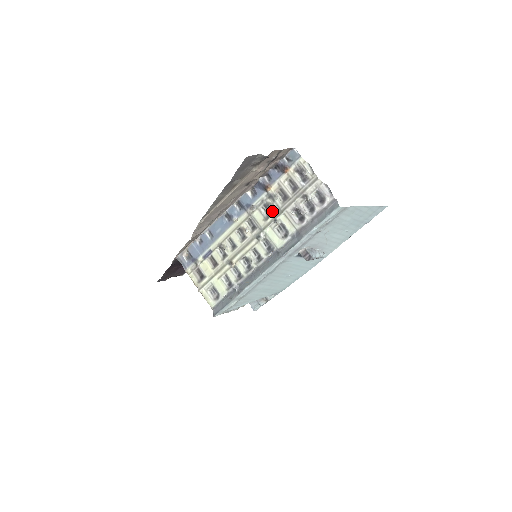
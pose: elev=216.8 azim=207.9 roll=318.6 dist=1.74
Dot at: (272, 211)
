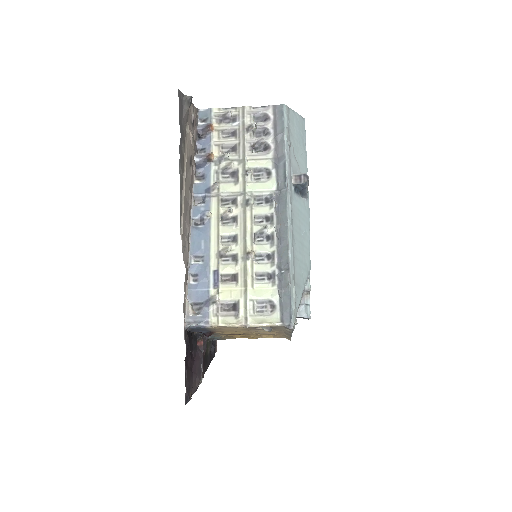
Dot at: (235, 169)
